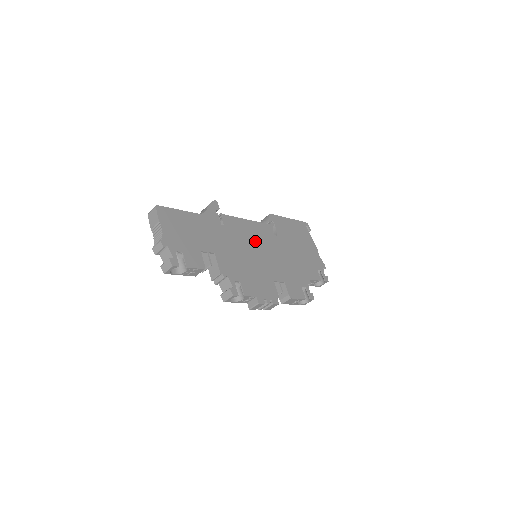
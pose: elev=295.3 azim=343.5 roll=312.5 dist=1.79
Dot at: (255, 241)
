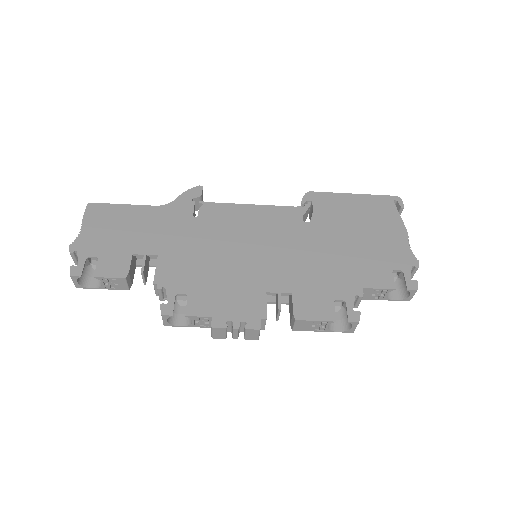
Dot at: (253, 233)
